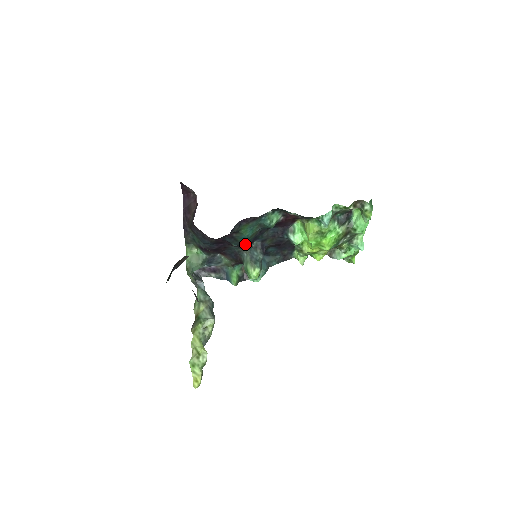
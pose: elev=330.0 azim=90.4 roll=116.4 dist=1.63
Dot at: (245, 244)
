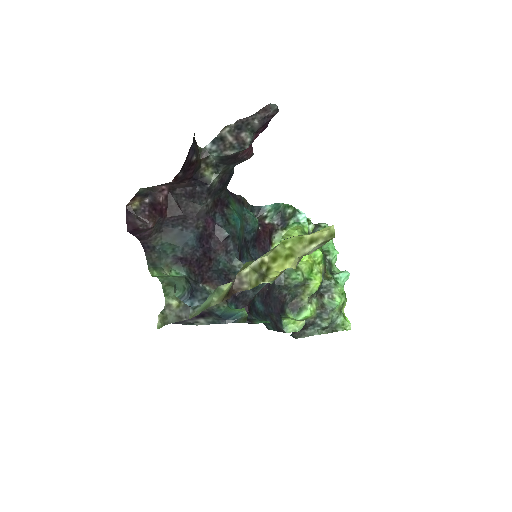
Dot at: (237, 240)
